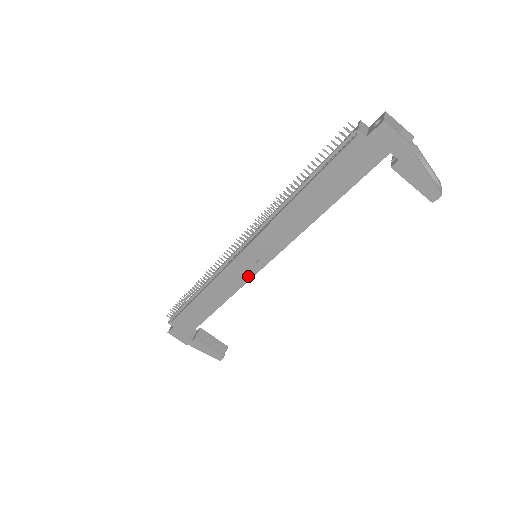
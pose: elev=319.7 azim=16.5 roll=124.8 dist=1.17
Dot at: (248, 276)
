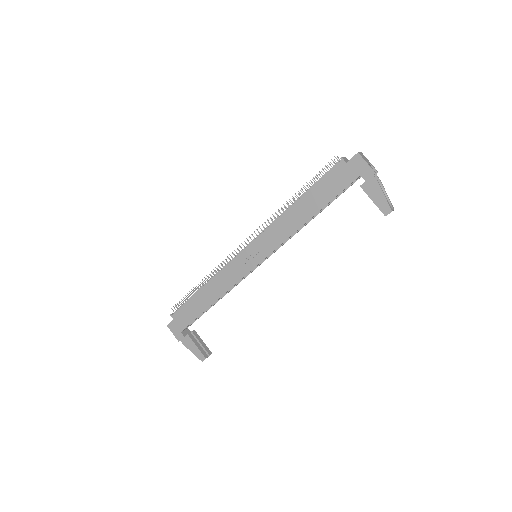
Dot at: (246, 271)
